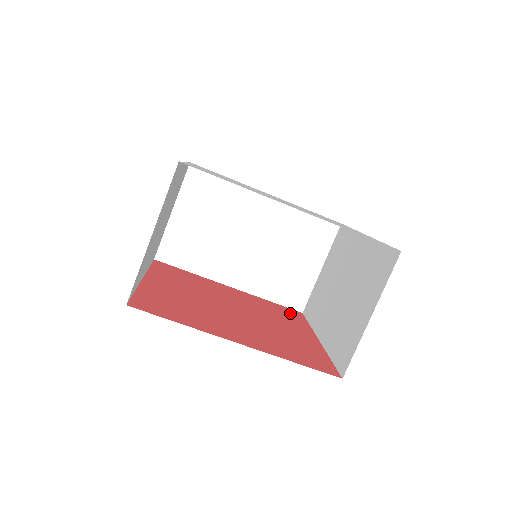
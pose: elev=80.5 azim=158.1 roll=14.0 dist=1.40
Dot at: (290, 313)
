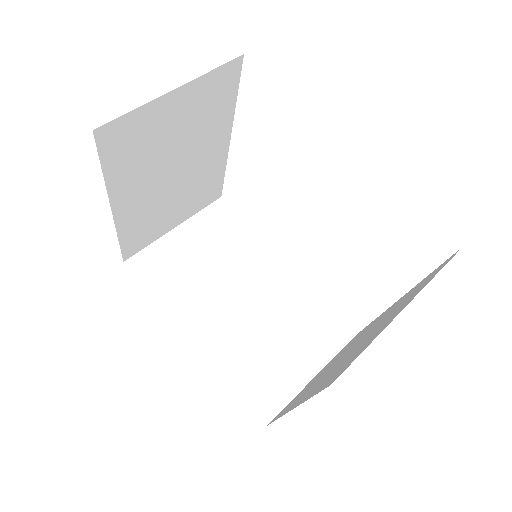
Dot at: occluded
